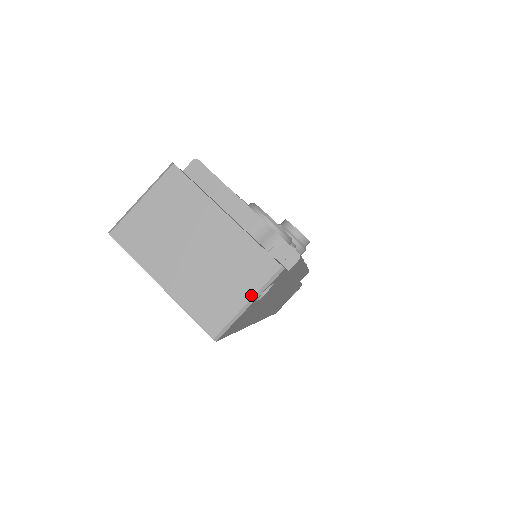
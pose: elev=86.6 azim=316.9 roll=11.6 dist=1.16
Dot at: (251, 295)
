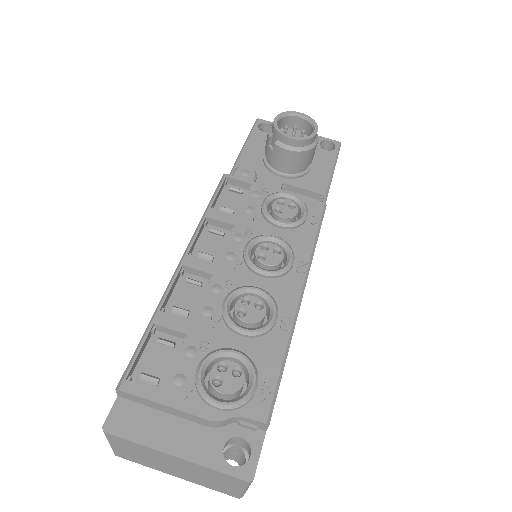
Dot at: (242, 489)
